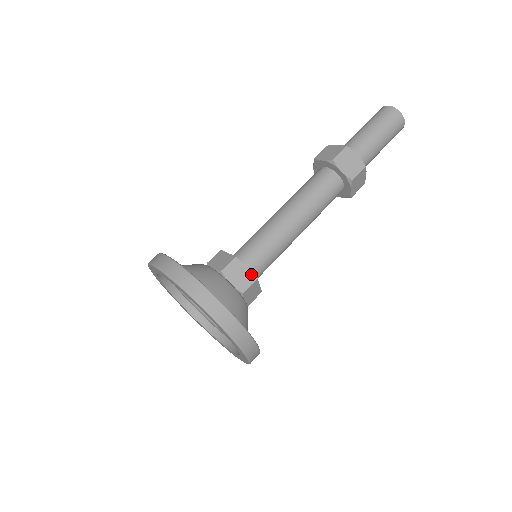
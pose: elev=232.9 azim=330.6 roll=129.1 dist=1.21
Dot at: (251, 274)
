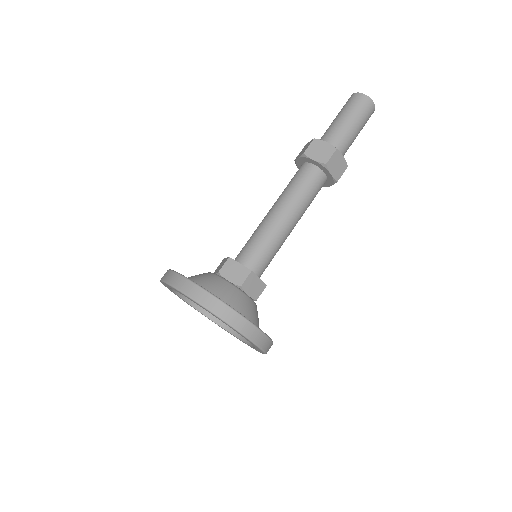
Dot at: (245, 268)
